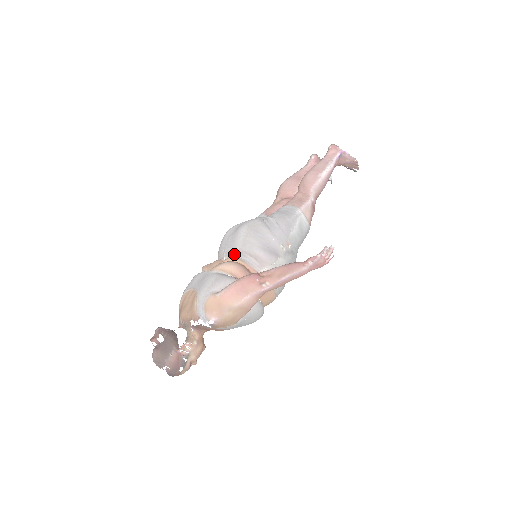
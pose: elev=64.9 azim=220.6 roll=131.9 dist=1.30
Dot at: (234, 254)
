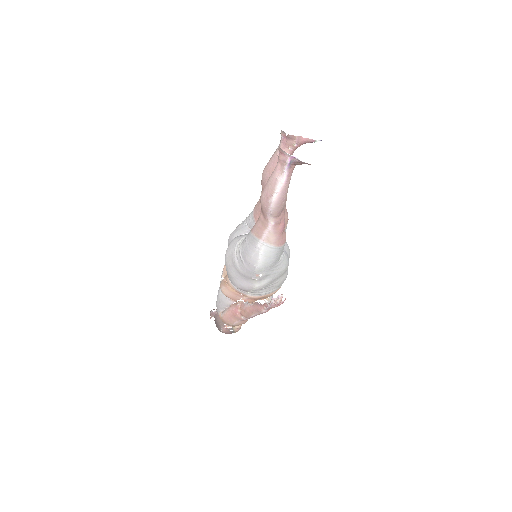
Dot at: occluded
